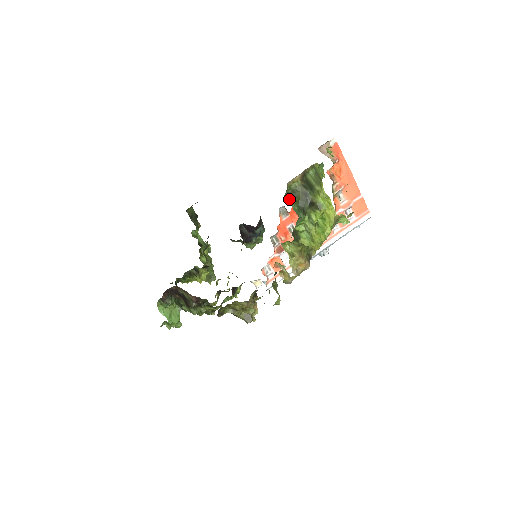
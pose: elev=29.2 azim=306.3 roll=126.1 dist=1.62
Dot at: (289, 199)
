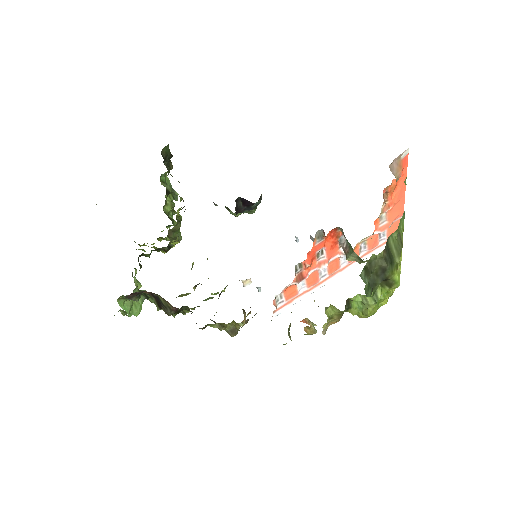
Dot at: (364, 276)
